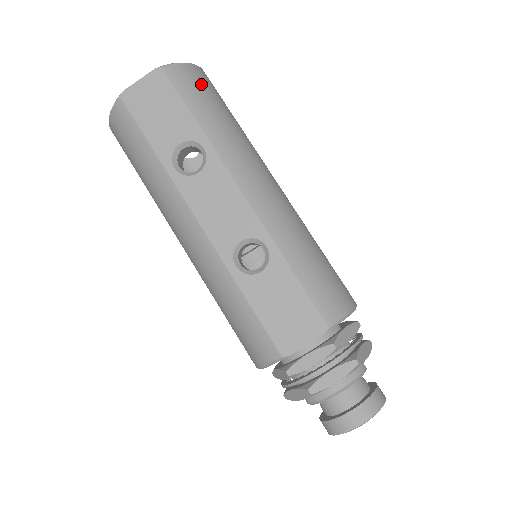
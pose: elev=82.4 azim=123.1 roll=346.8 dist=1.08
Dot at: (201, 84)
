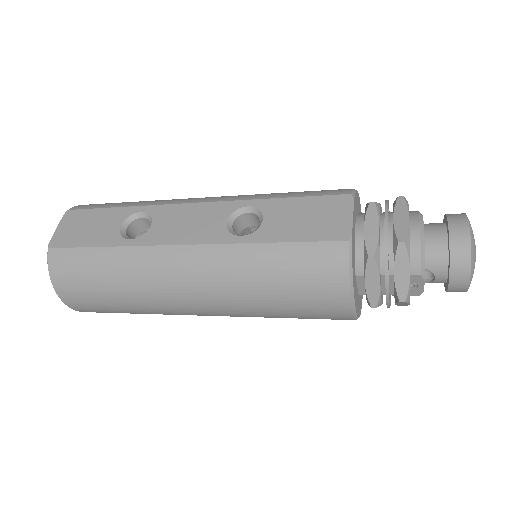
Dot at: occluded
